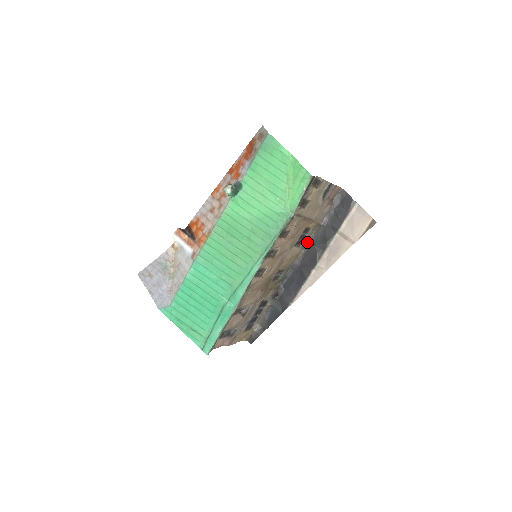
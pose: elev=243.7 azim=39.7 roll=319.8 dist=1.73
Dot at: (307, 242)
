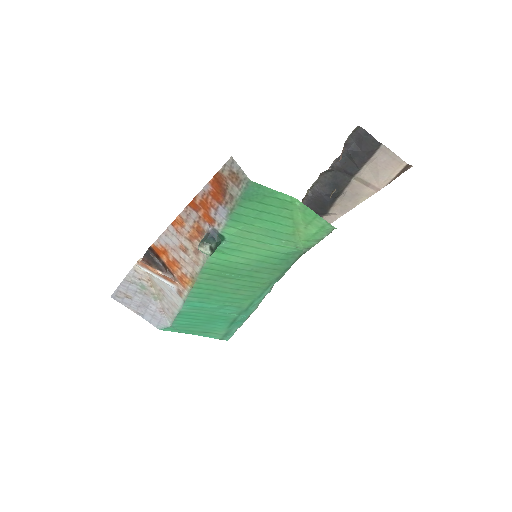
Dot at: (310, 188)
